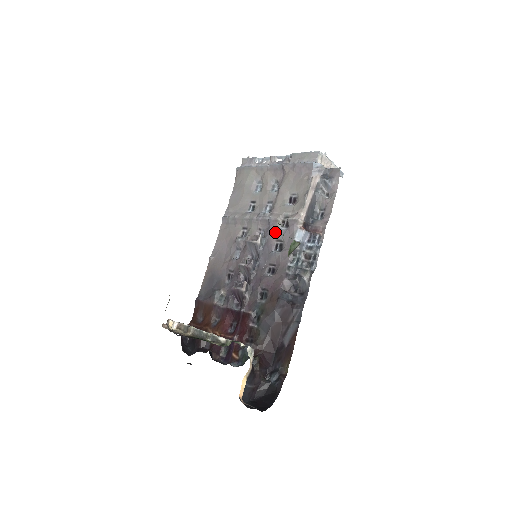
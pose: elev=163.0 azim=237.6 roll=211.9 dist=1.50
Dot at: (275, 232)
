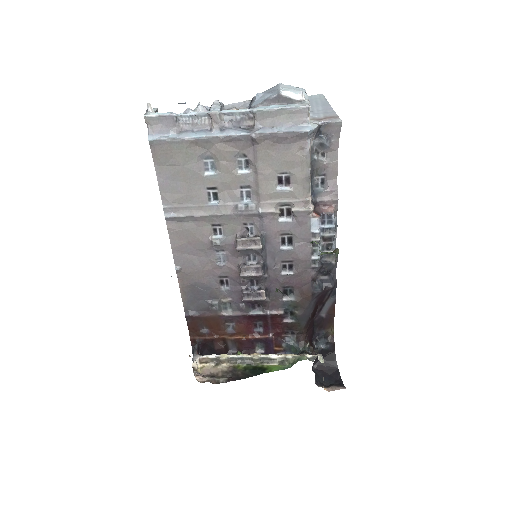
Dot at: (275, 226)
